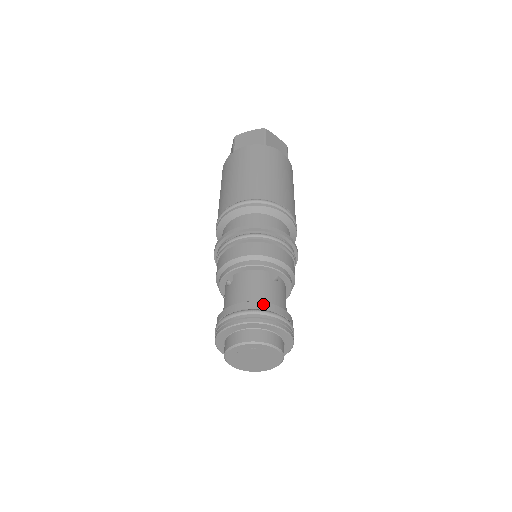
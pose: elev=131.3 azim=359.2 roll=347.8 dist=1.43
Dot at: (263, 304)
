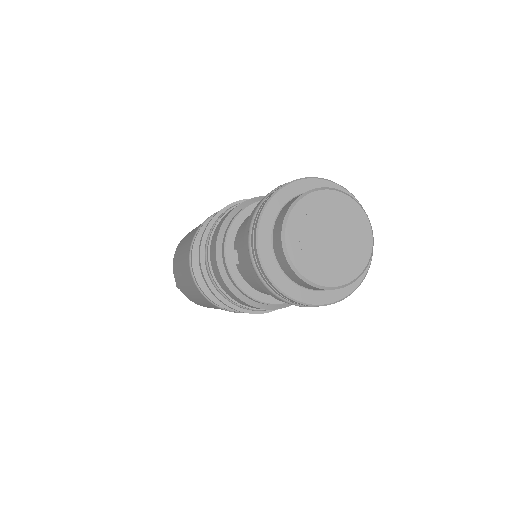
Dot at: occluded
